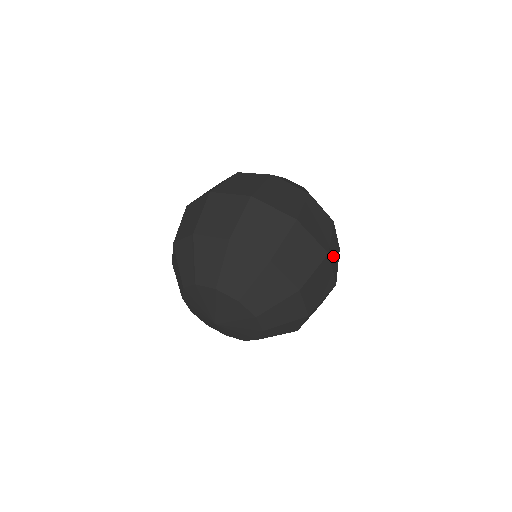
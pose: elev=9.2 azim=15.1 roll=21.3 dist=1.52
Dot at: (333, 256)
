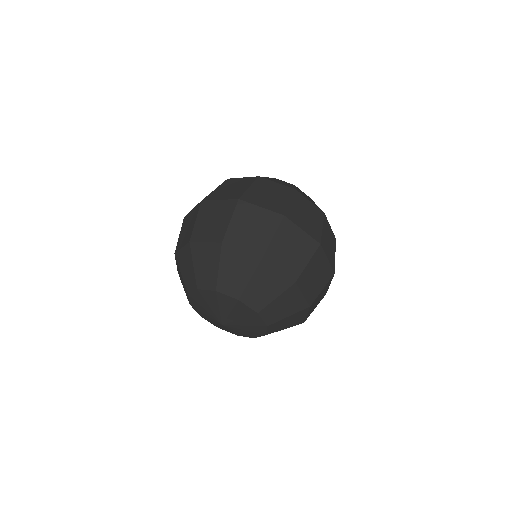
Dot at: (263, 198)
